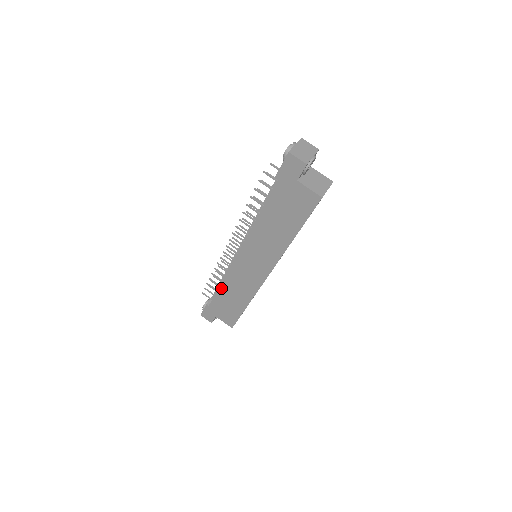
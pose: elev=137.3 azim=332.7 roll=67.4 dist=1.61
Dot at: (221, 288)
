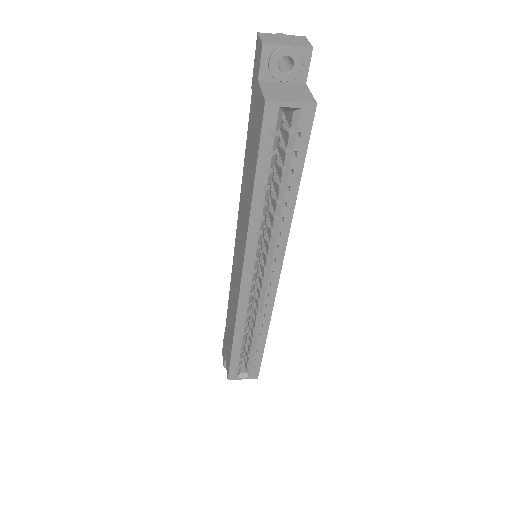
Dot at: (229, 303)
